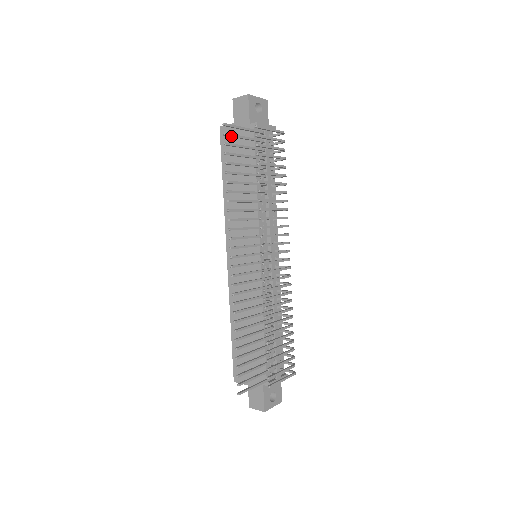
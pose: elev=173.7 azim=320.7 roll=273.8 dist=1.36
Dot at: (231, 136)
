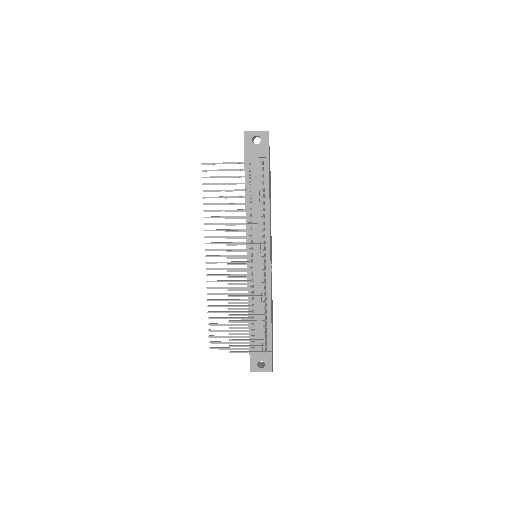
Dot at: occluded
